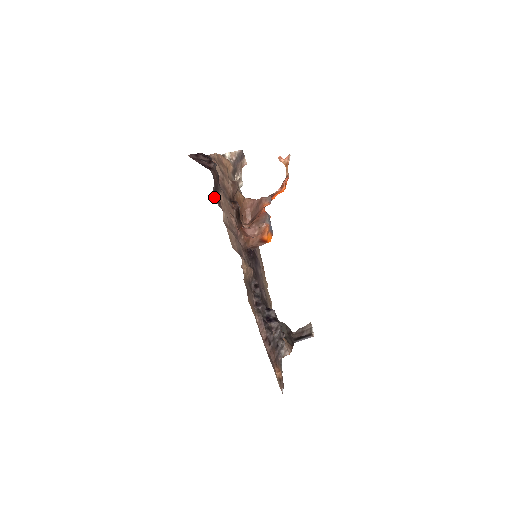
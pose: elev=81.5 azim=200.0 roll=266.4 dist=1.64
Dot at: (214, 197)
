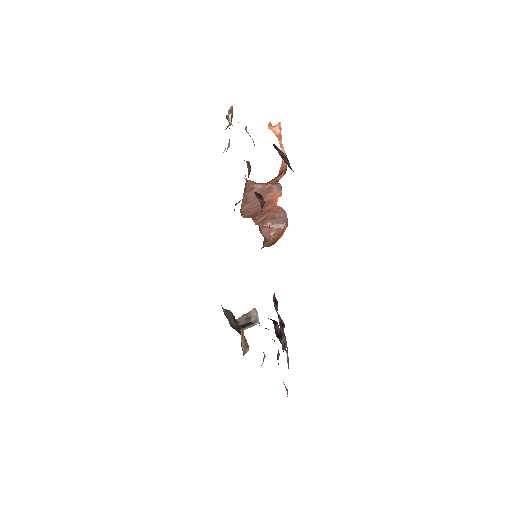
Dot at: occluded
